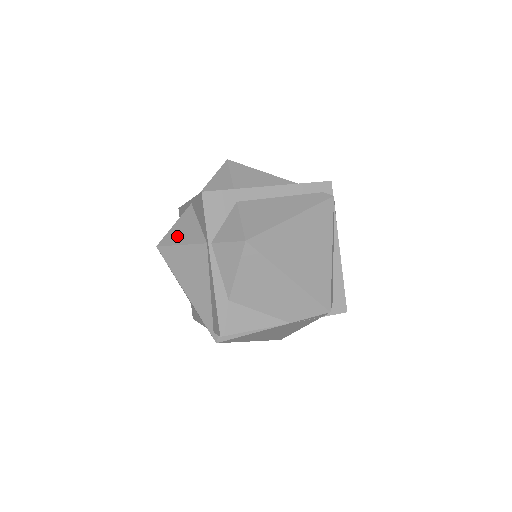
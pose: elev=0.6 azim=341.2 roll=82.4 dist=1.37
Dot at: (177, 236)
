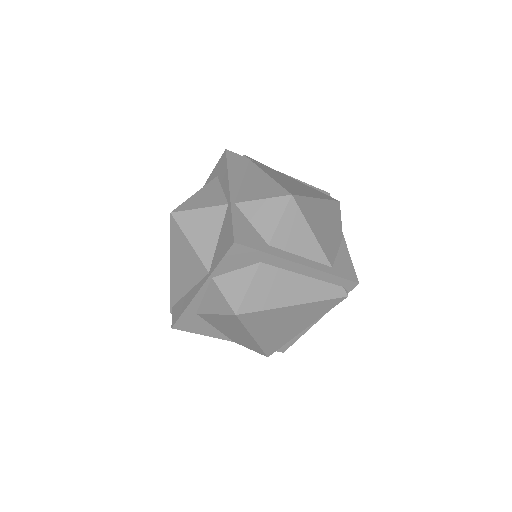
Dot at: (193, 228)
